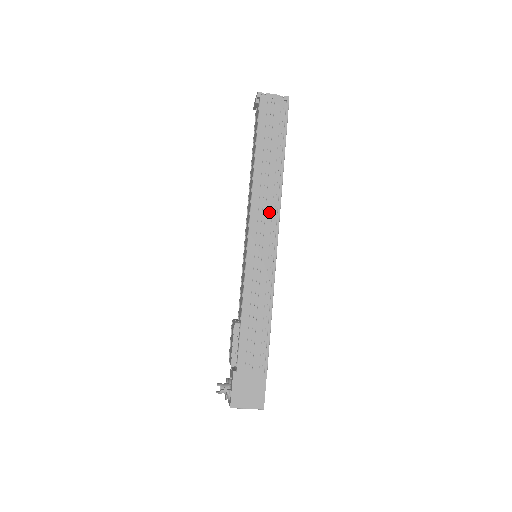
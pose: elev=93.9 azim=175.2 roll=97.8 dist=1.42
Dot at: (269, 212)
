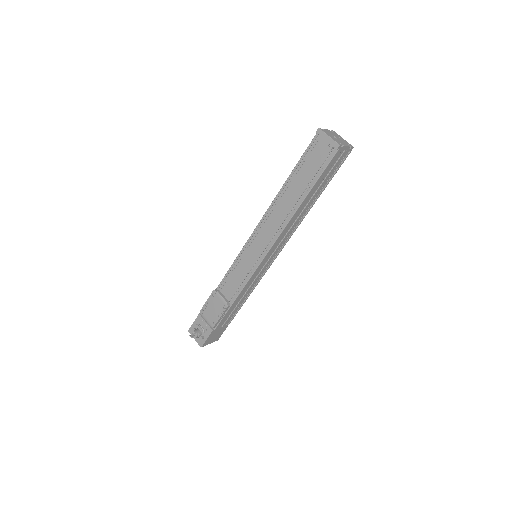
Dot at: (287, 236)
